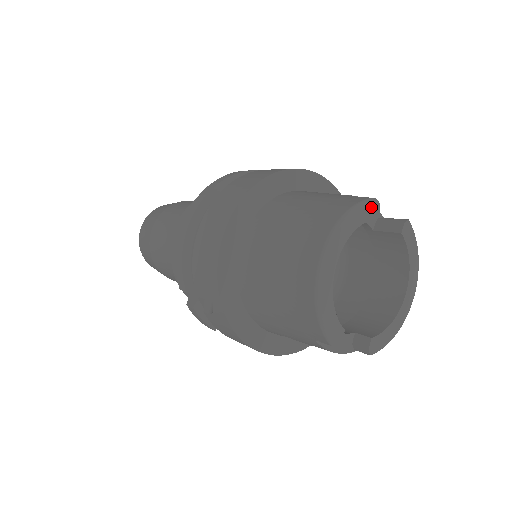
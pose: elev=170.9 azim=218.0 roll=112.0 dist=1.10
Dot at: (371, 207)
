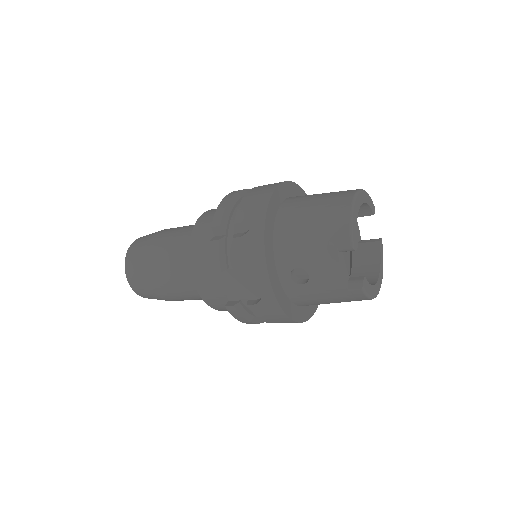
Dot at: (373, 205)
